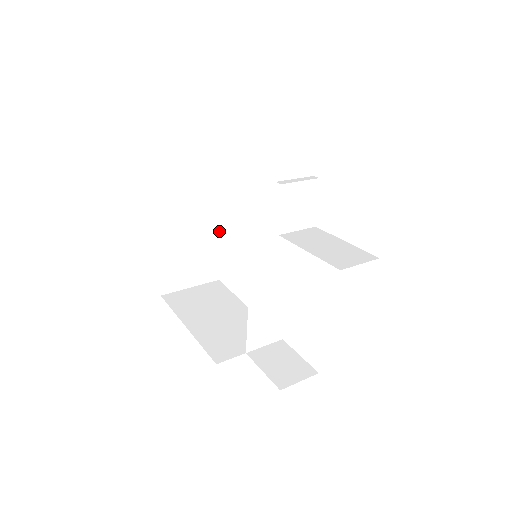
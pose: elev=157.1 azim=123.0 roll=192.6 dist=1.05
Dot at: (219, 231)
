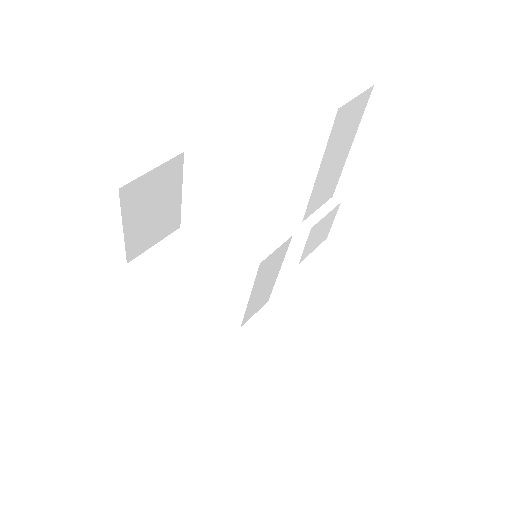
Dot at: occluded
